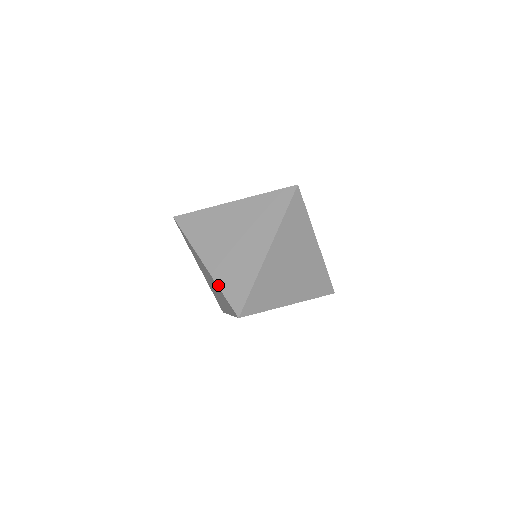
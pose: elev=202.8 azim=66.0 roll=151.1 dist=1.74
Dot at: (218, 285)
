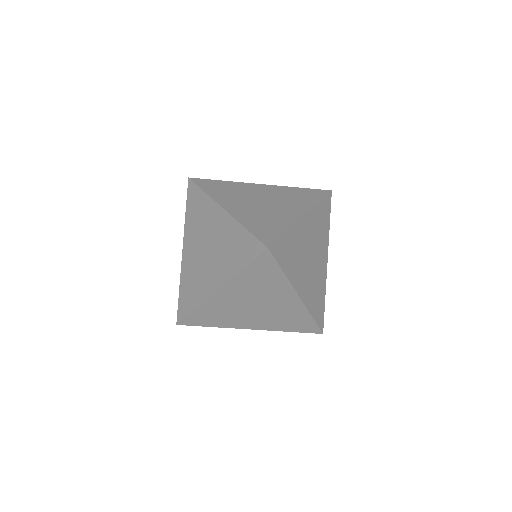
Dot at: (242, 223)
